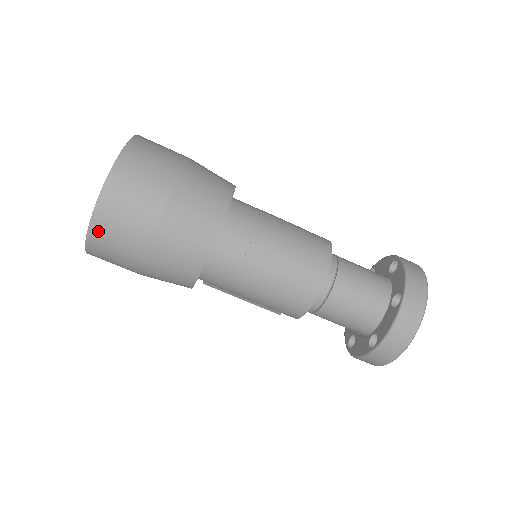
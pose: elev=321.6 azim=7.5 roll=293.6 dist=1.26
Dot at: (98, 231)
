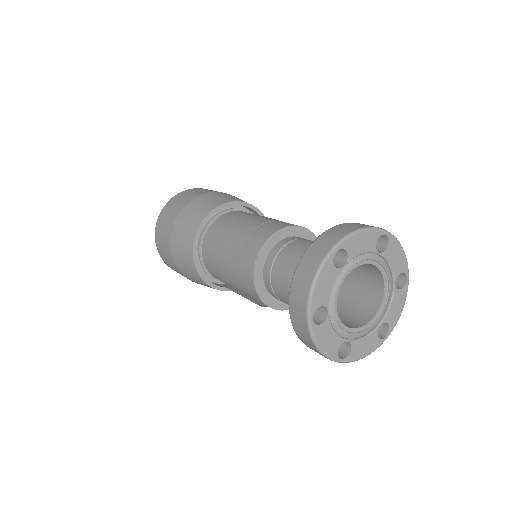
Dot at: (157, 237)
